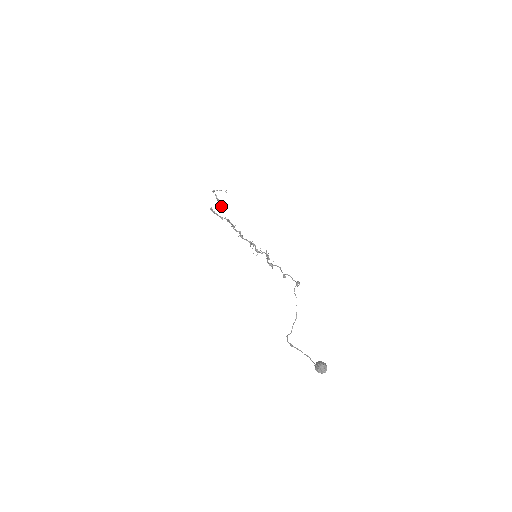
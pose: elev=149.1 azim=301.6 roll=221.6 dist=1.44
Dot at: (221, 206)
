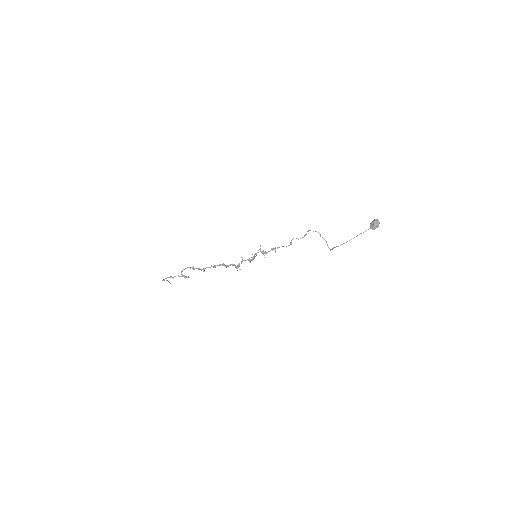
Dot at: occluded
